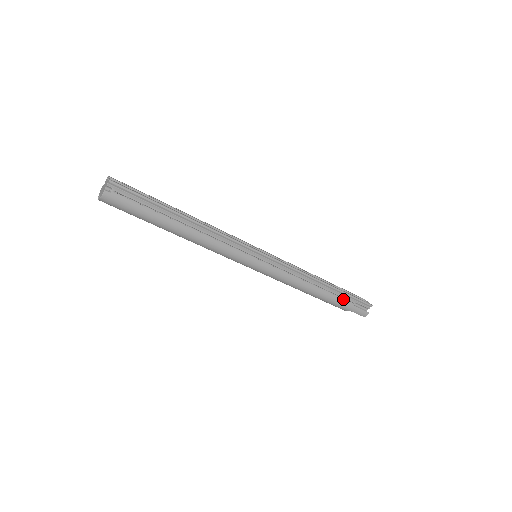
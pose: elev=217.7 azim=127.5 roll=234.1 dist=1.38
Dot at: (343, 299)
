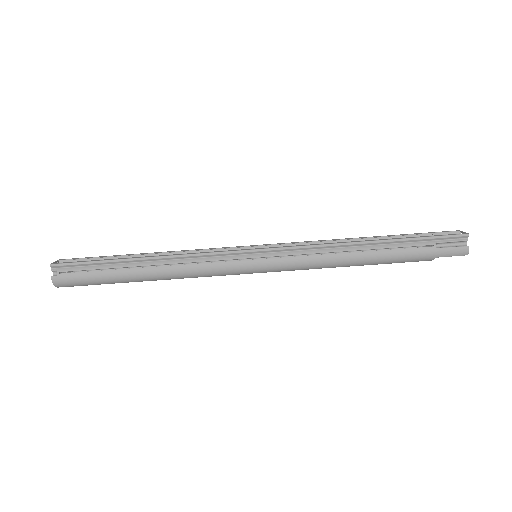
Dot at: (411, 248)
